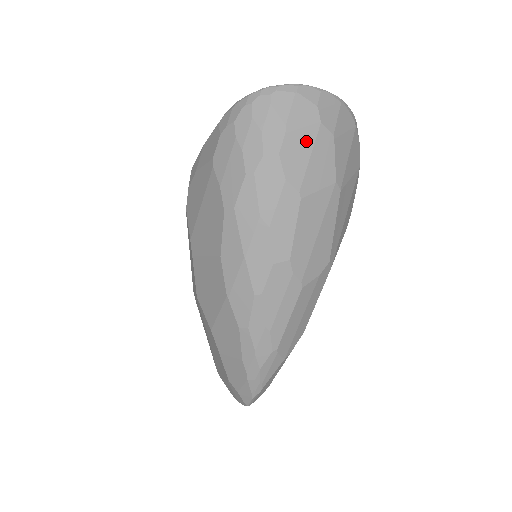
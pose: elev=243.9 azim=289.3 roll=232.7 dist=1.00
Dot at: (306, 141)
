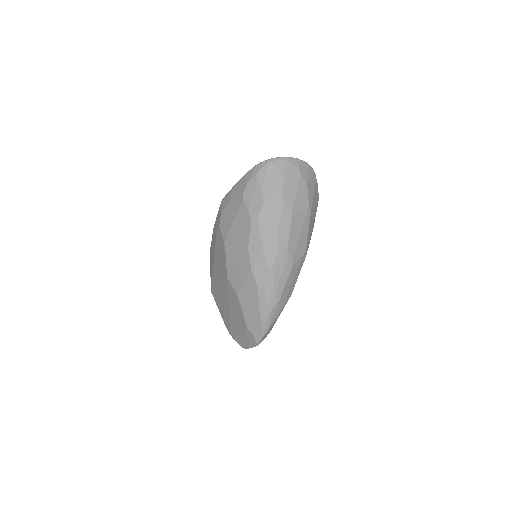
Dot at: (294, 185)
